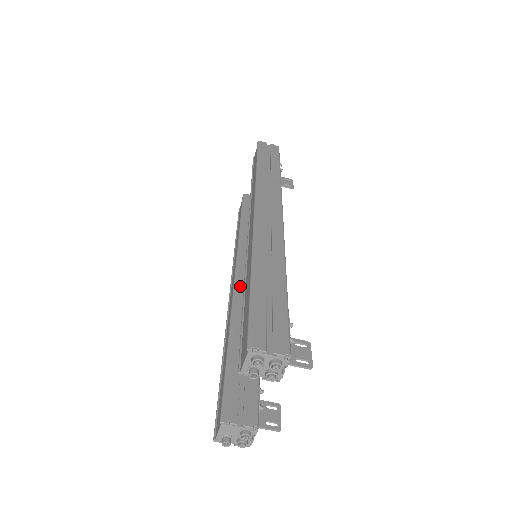
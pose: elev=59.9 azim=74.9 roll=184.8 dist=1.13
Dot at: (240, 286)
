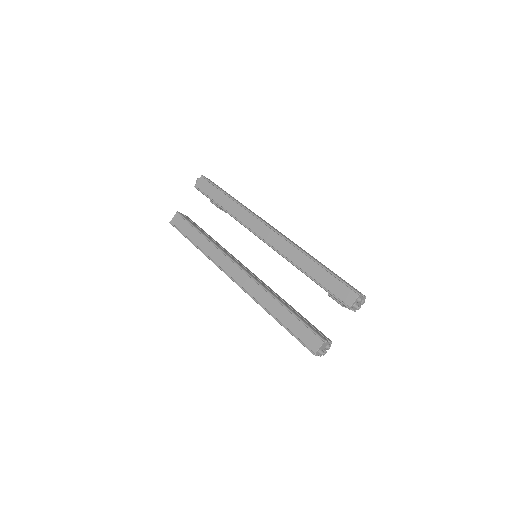
Dot at: (252, 275)
